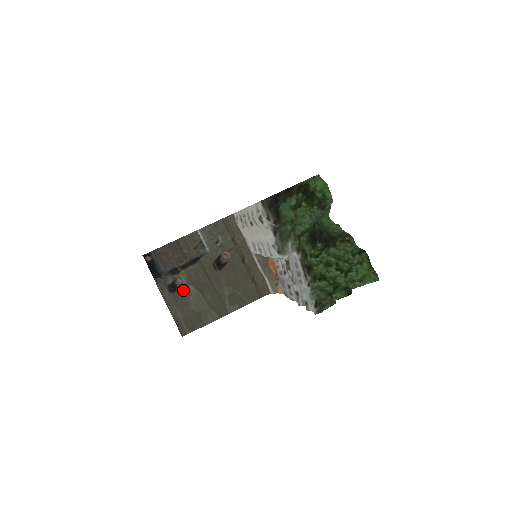
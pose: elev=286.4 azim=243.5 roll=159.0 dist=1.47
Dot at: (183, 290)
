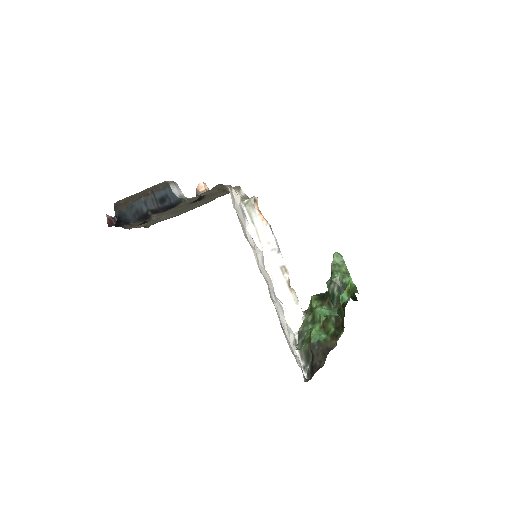
Dot at: occluded
